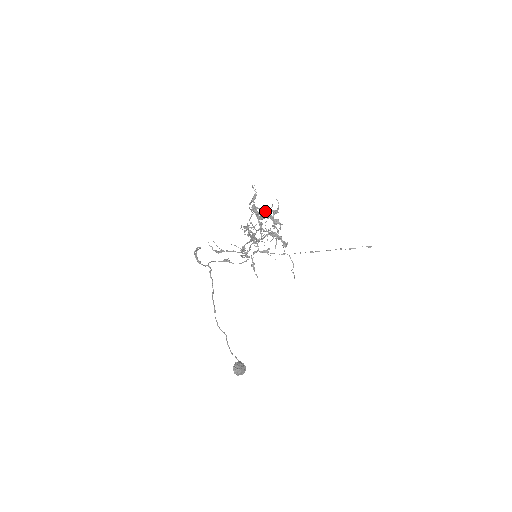
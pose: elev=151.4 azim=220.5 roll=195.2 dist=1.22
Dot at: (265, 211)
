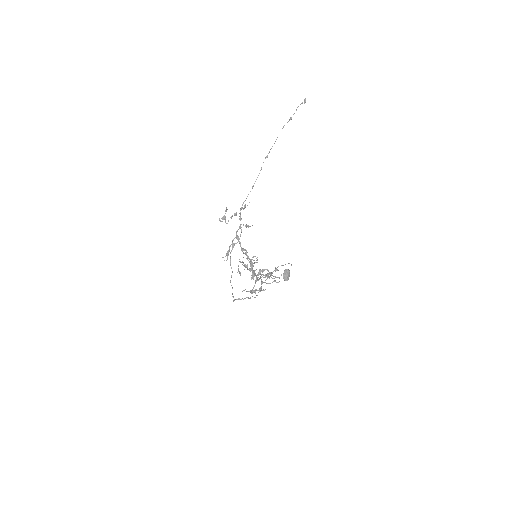
Dot at: occluded
